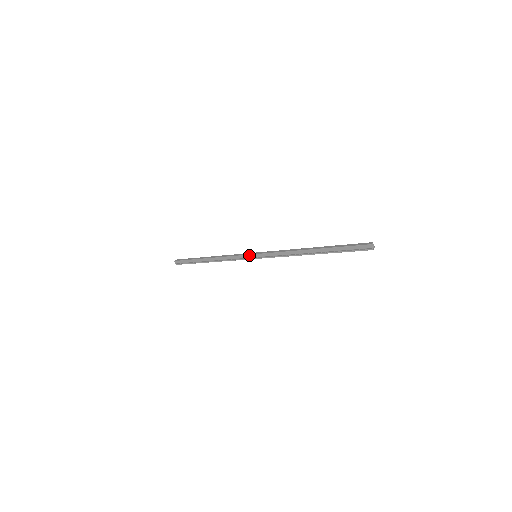
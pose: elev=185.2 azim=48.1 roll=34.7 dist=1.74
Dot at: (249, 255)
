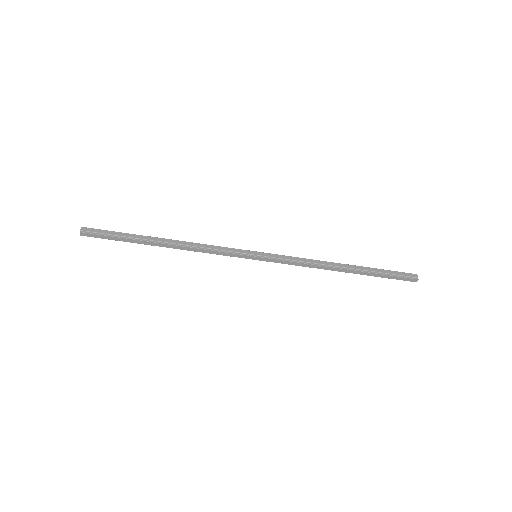
Dot at: (248, 250)
